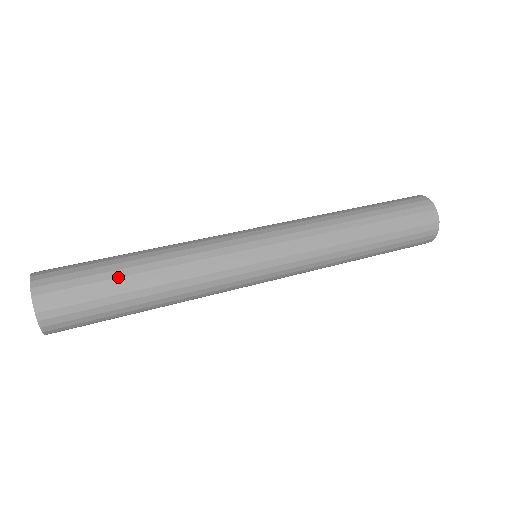
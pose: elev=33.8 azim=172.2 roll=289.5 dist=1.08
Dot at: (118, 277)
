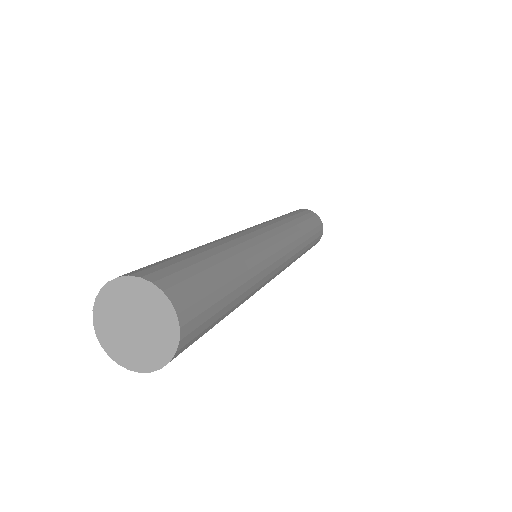
Dot at: (230, 293)
